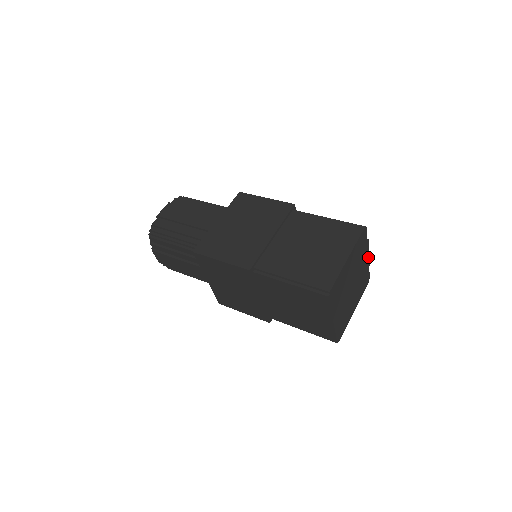
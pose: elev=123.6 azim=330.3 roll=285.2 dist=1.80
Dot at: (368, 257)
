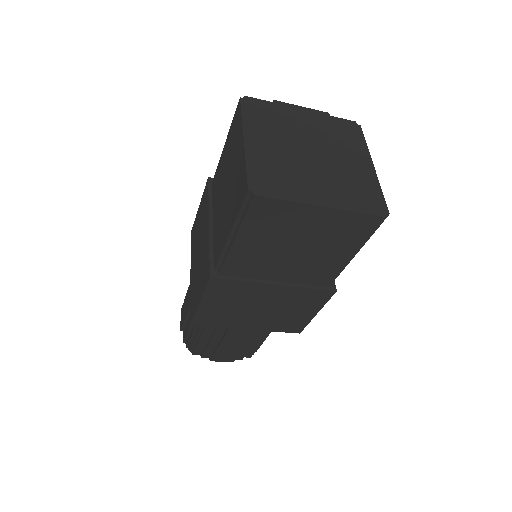
Dot at: (309, 111)
